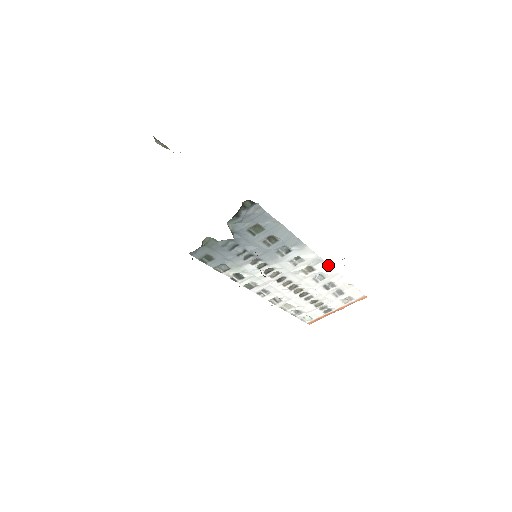
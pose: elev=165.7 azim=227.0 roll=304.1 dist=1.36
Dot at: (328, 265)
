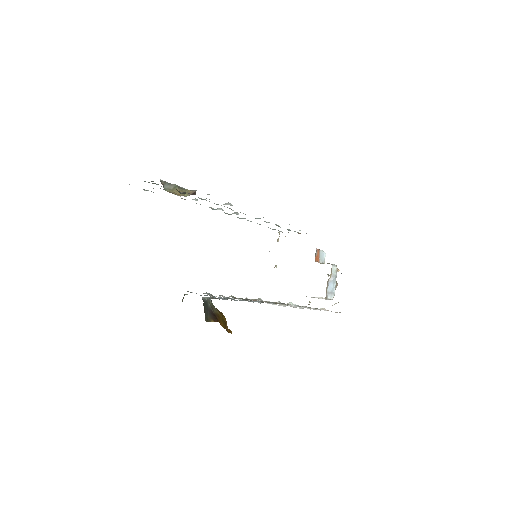
Dot at: occluded
